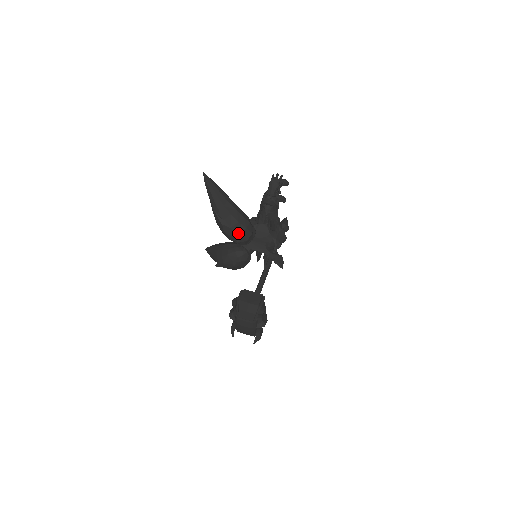
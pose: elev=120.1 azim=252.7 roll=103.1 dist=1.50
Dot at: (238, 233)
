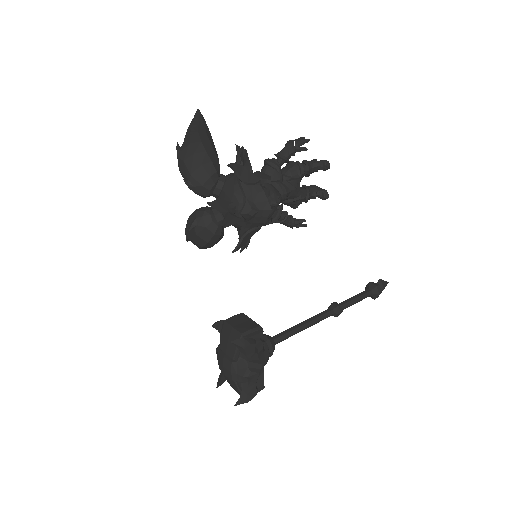
Dot at: (190, 170)
